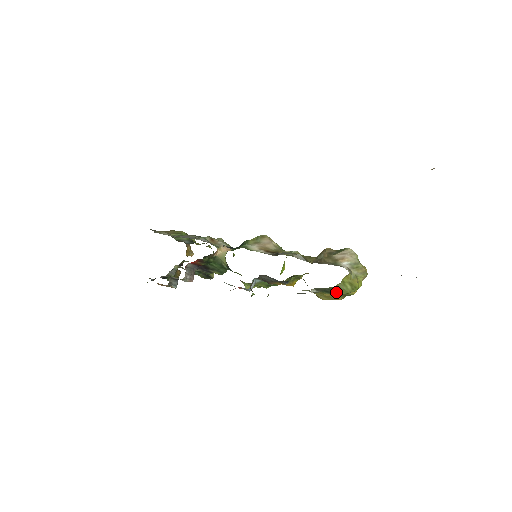
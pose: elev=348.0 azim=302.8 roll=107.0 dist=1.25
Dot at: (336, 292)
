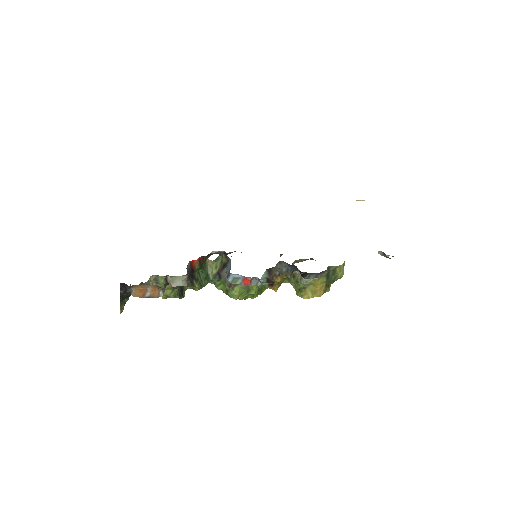
Dot at: (335, 276)
